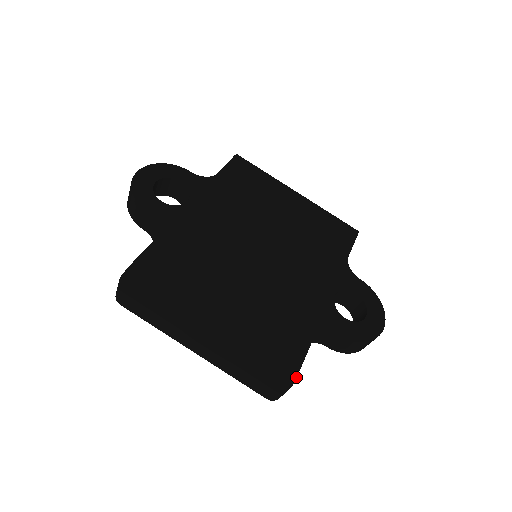
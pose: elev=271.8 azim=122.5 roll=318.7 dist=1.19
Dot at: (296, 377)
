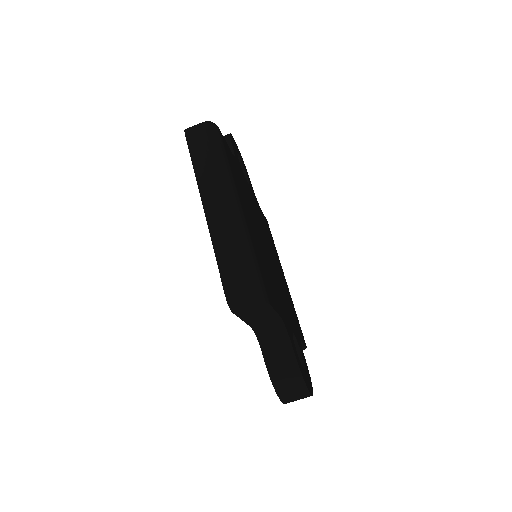
Dot at: (269, 303)
